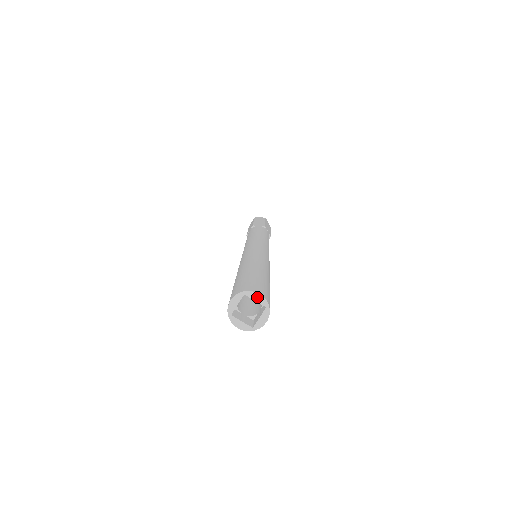
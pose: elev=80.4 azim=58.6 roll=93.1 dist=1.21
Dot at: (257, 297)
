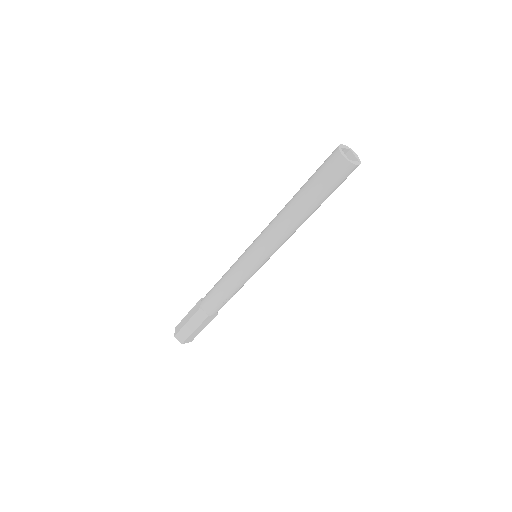
Dot at: (356, 155)
